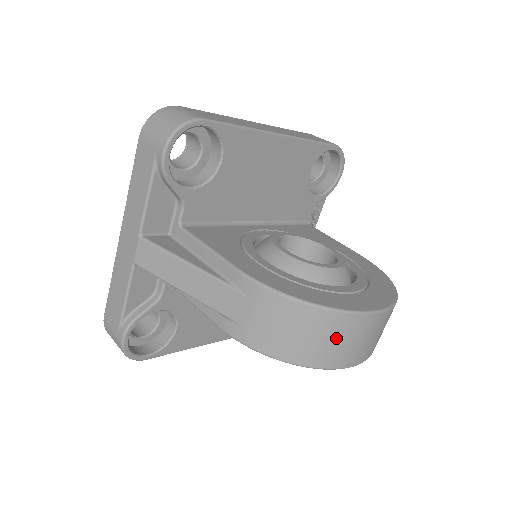
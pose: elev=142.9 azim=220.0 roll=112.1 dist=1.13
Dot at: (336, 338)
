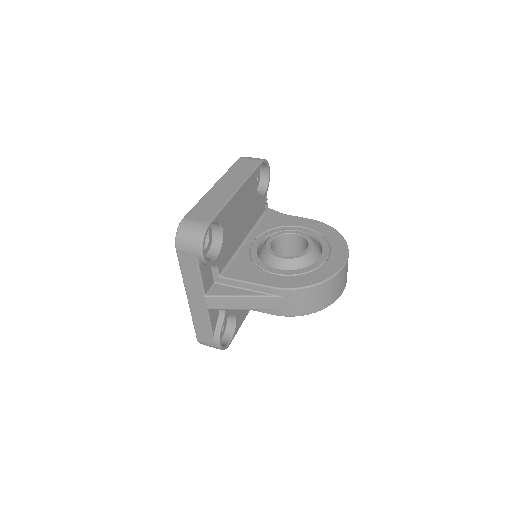
Dot at: (333, 289)
